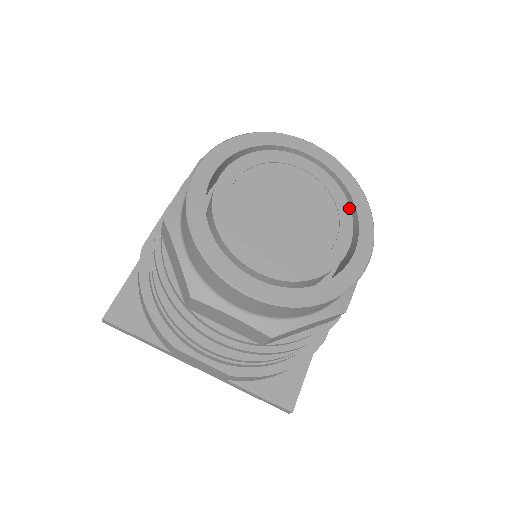
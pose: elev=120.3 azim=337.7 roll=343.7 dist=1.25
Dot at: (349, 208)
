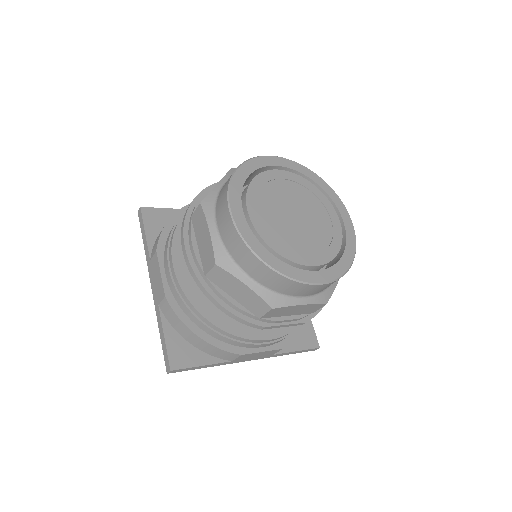
Dot at: (335, 255)
